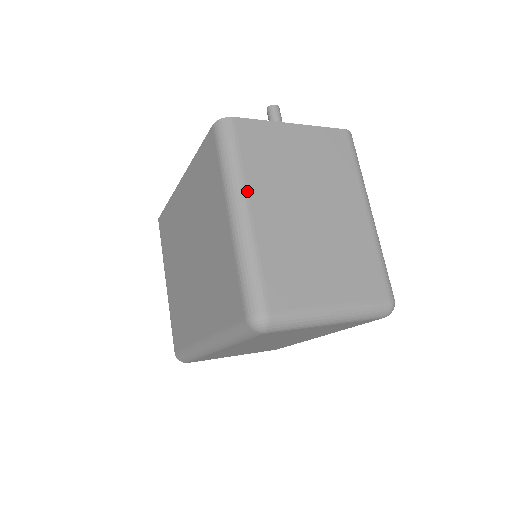
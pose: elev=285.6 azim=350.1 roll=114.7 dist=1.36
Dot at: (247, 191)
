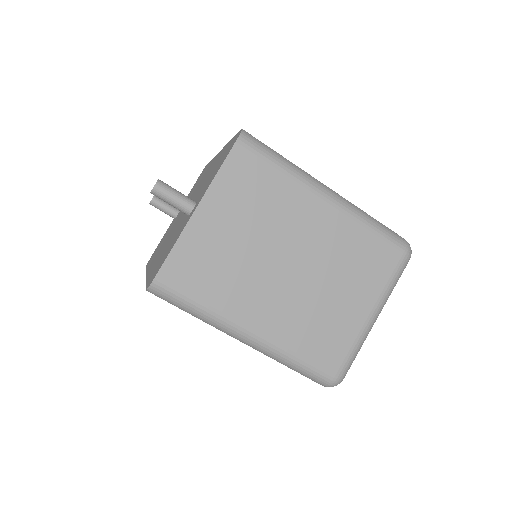
Dot at: (234, 320)
